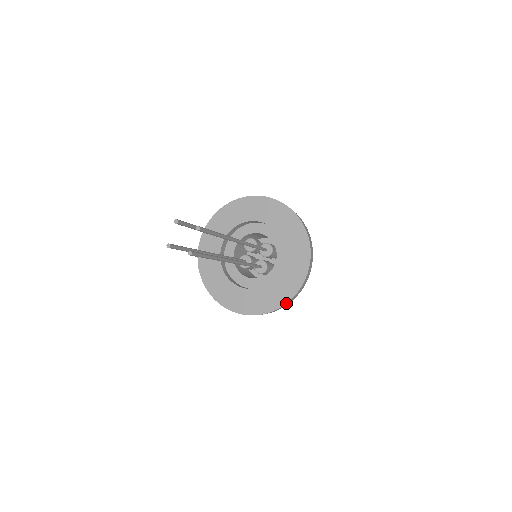
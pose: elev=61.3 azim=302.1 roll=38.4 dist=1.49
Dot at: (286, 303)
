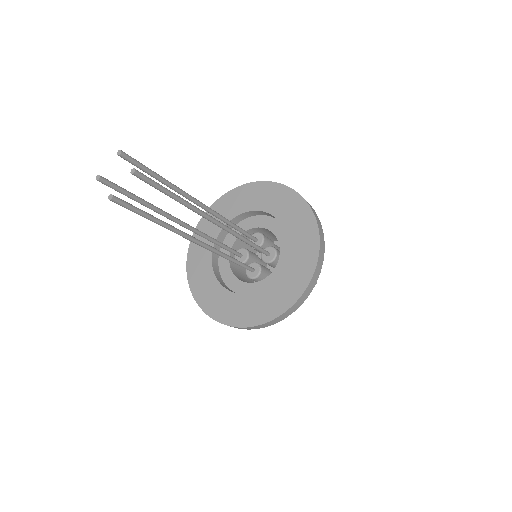
Dot at: (318, 233)
